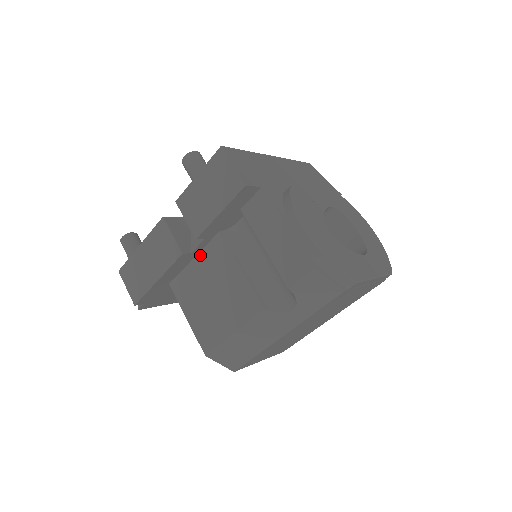
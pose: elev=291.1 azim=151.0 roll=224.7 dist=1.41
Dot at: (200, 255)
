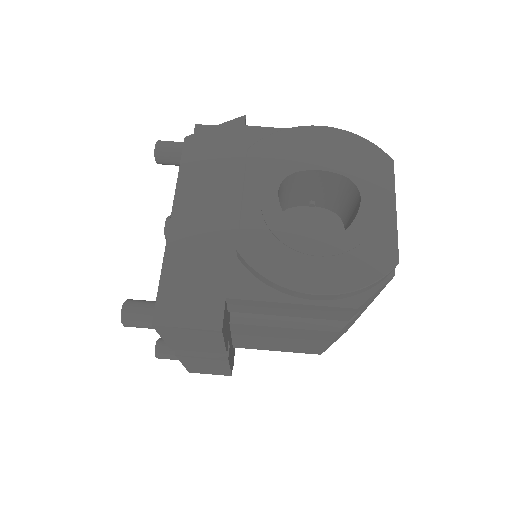
Dot at: (234, 334)
